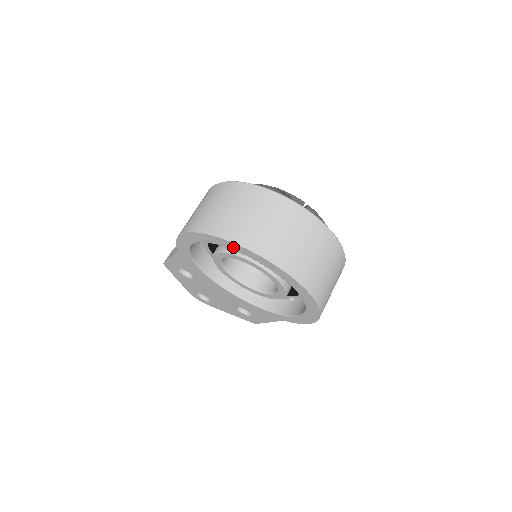
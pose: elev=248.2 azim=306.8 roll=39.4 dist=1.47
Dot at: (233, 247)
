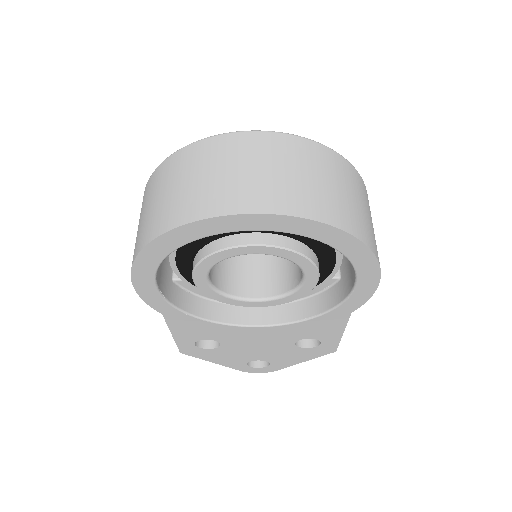
Dot at: (181, 238)
